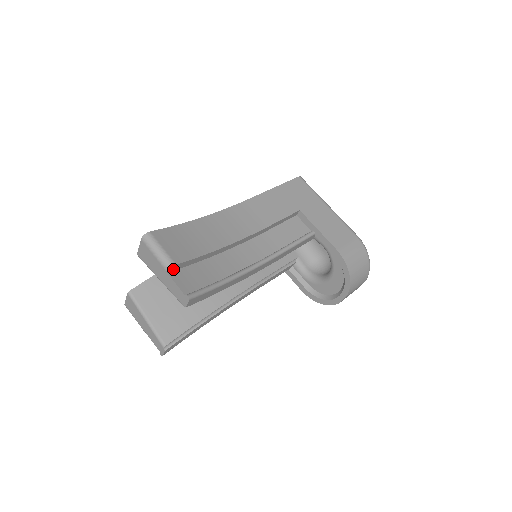
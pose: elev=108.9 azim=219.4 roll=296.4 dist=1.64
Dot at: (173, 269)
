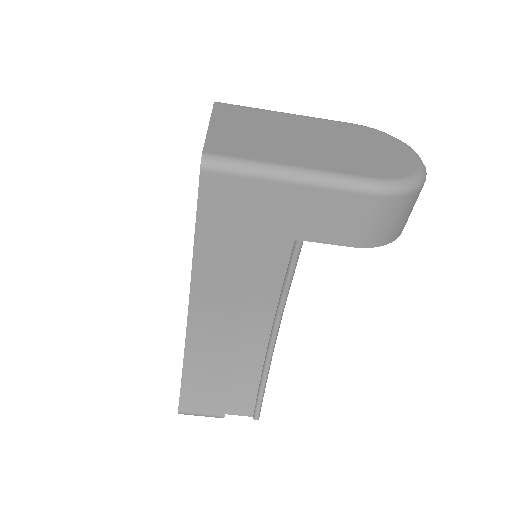
Dot at: occluded
